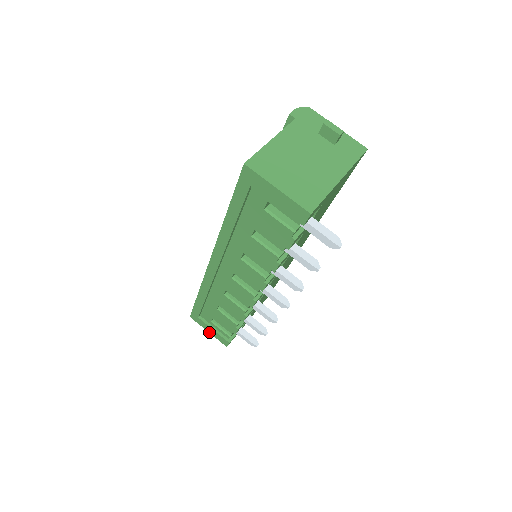
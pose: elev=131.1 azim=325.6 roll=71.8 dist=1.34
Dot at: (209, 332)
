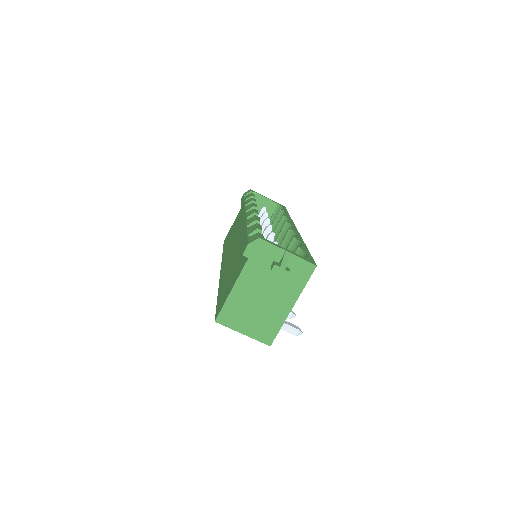
Dot at: occluded
